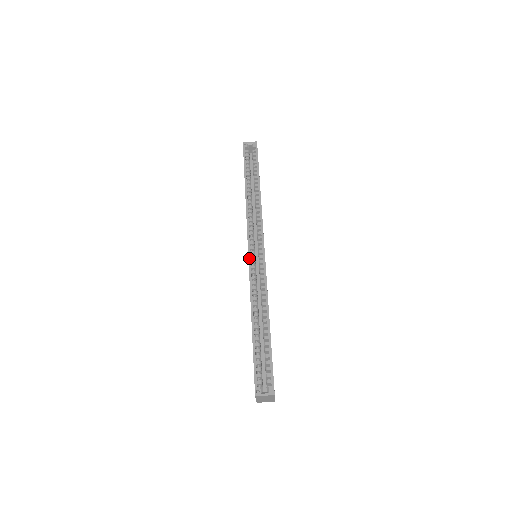
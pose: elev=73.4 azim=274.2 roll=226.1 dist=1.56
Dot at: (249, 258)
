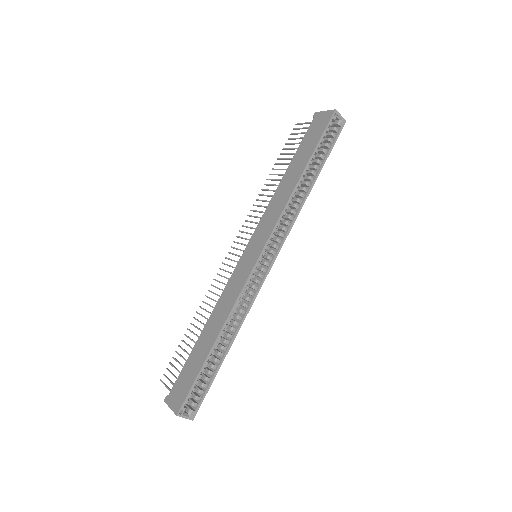
Dot at: (255, 267)
